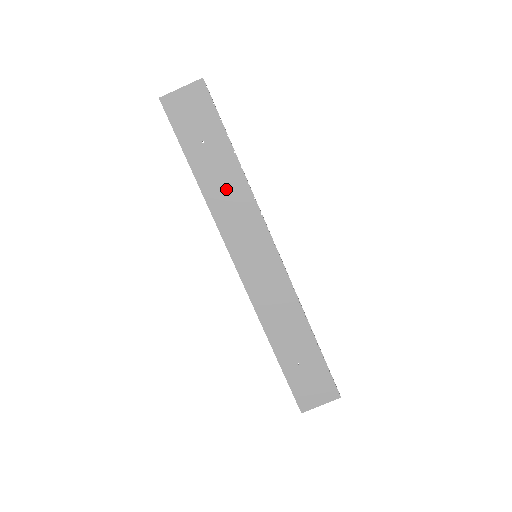
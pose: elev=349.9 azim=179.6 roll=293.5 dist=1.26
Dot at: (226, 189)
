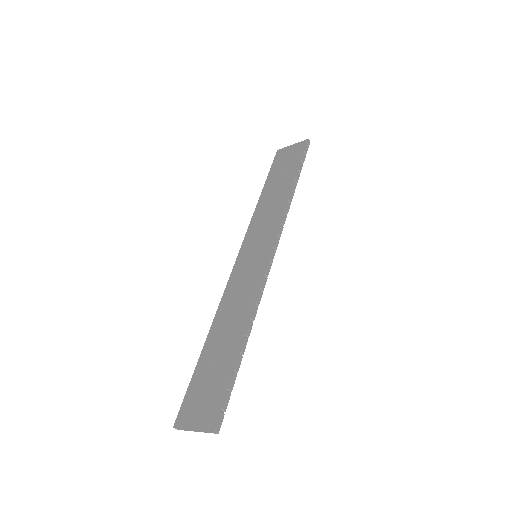
Dot at: (272, 203)
